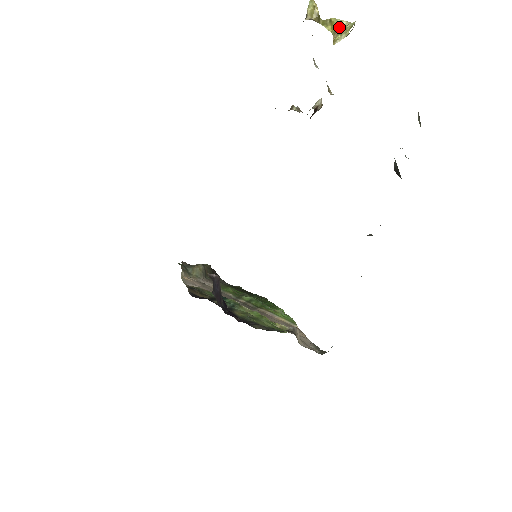
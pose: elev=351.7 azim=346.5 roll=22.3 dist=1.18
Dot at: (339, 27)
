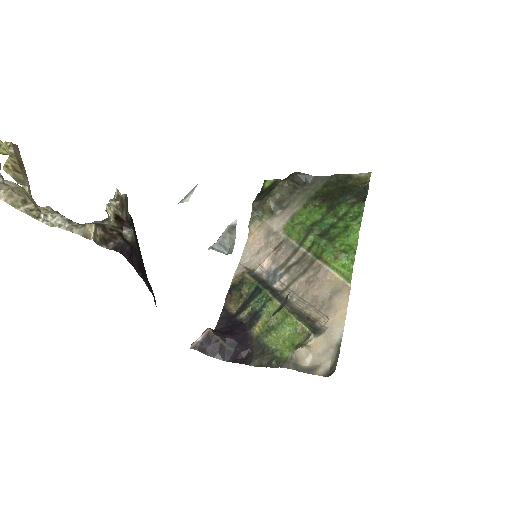
Dot at: occluded
